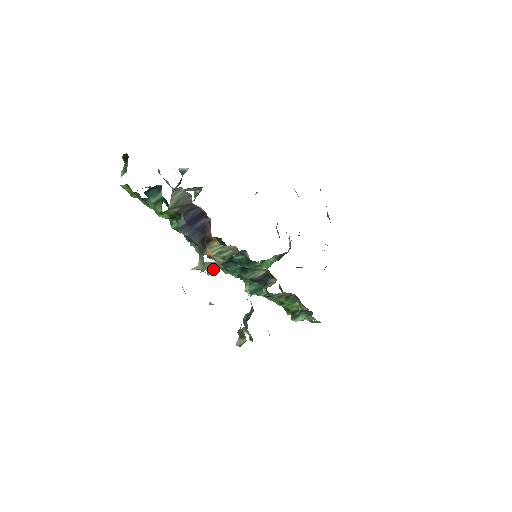
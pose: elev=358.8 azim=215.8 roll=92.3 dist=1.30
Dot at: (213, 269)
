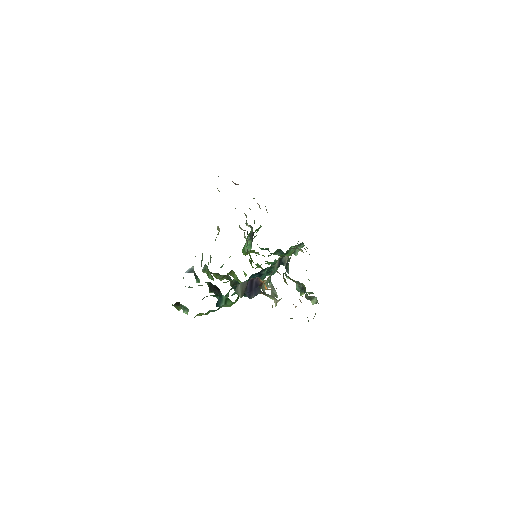
Dot at: (275, 292)
